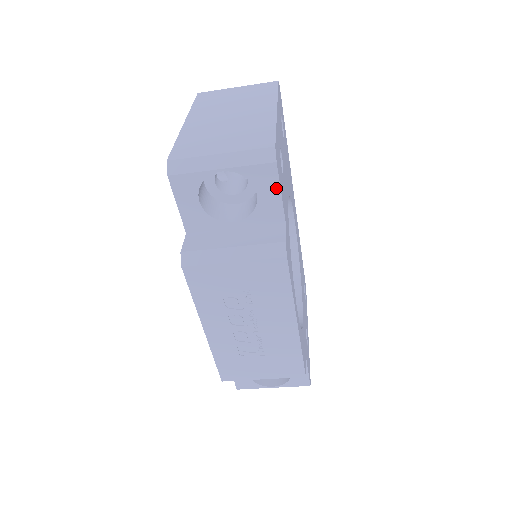
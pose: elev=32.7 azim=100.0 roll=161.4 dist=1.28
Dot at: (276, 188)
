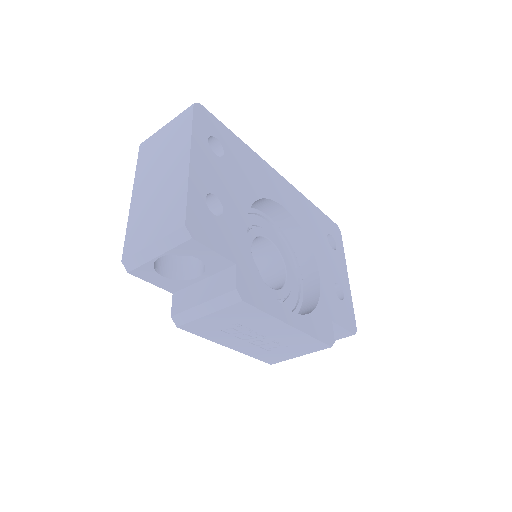
Dot at: (208, 250)
